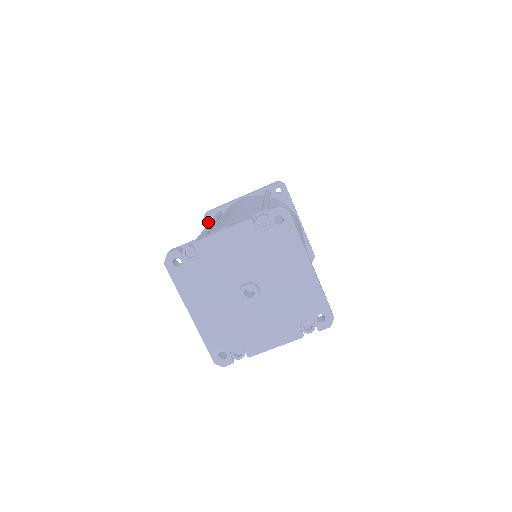
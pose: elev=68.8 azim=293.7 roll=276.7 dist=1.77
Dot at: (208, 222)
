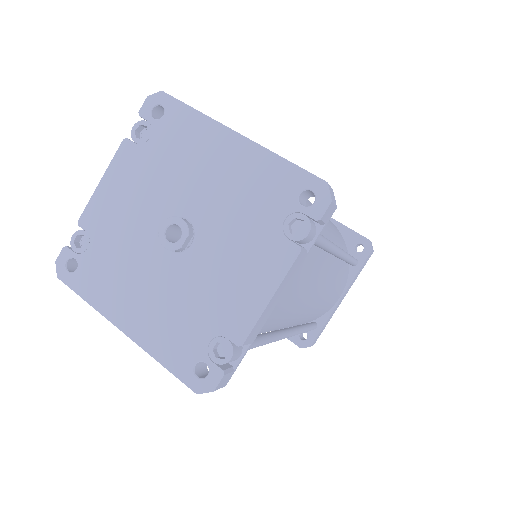
Dot at: occluded
